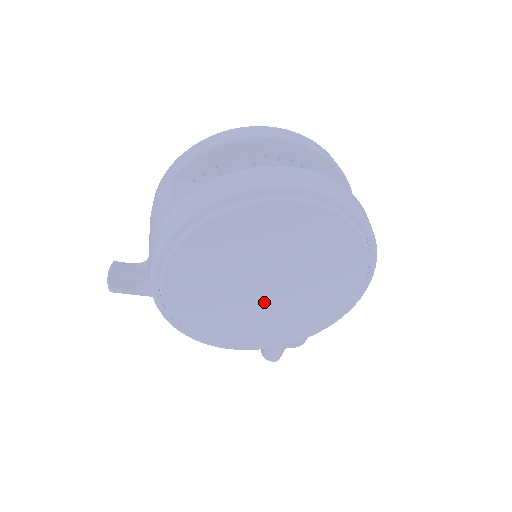
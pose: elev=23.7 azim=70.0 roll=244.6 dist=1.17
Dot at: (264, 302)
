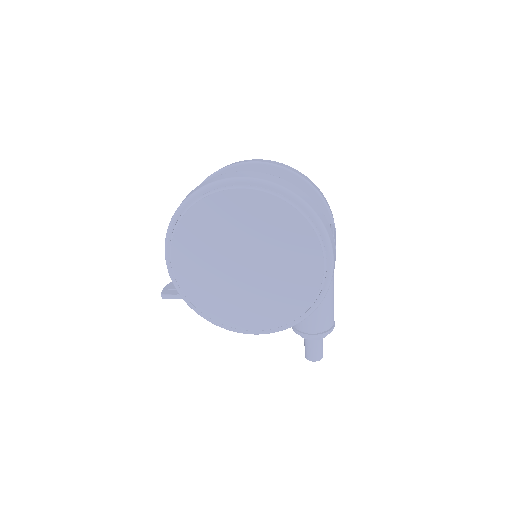
Dot at: (250, 281)
